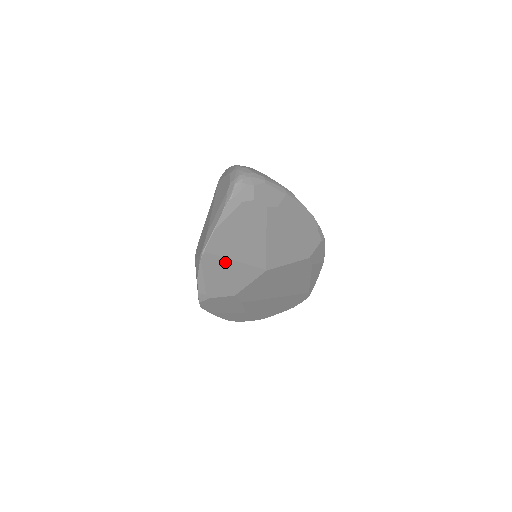
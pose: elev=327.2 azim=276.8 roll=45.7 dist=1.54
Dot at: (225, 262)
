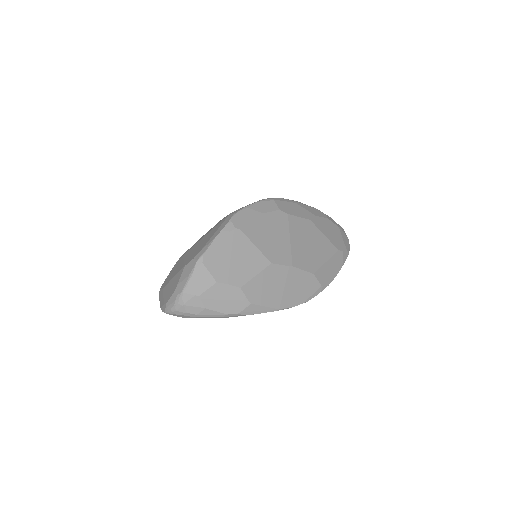
Dot at: occluded
